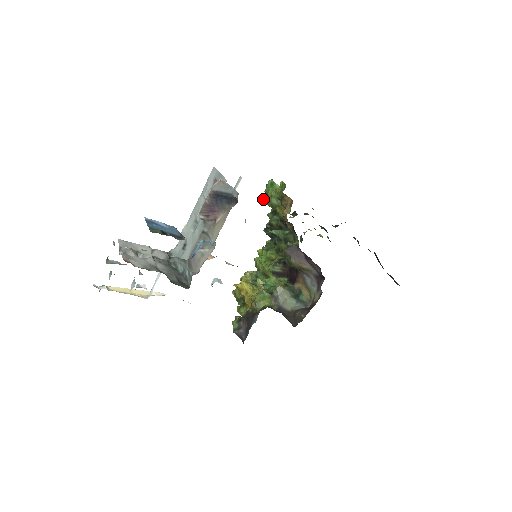
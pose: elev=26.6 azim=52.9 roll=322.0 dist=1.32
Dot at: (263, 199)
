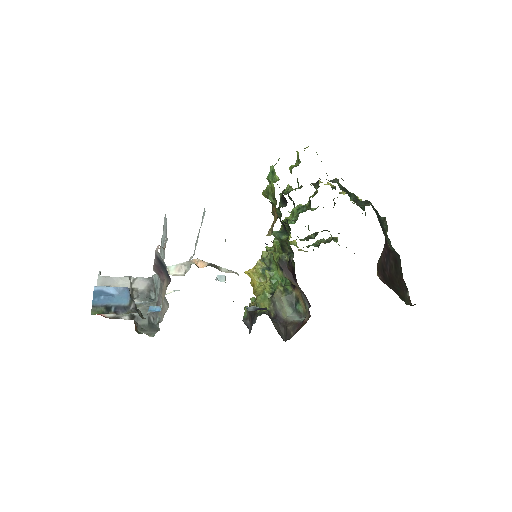
Dot at: (263, 192)
